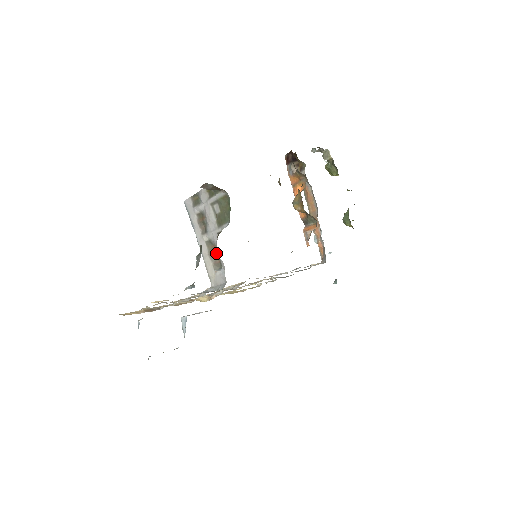
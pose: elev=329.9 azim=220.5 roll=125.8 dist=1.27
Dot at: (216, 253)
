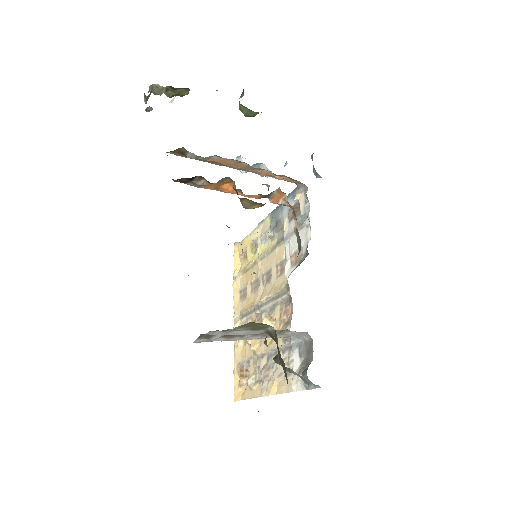
Dot at: occluded
